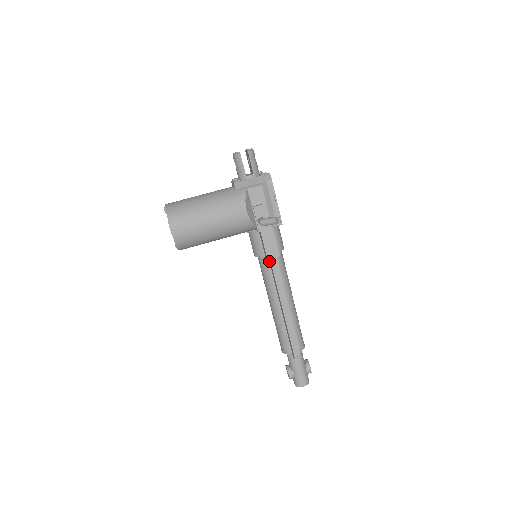
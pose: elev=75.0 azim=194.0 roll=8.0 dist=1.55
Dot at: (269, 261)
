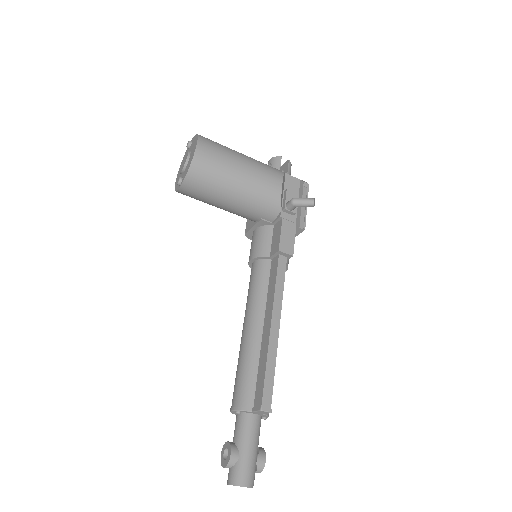
Dot at: (272, 265)
